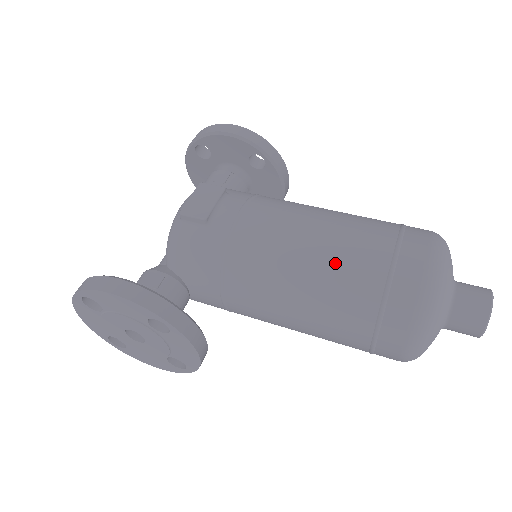
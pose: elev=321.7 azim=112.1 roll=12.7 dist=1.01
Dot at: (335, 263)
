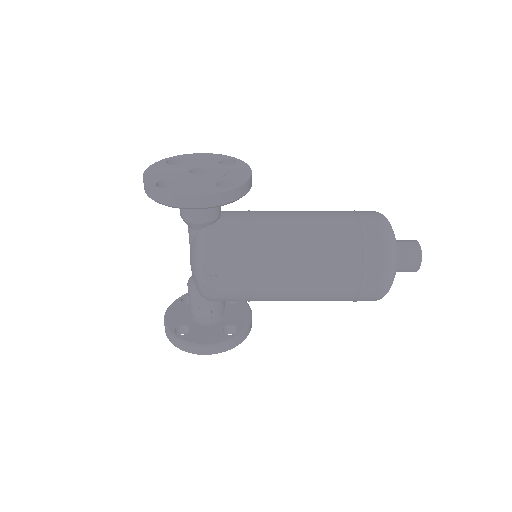
Dot at: occluded
